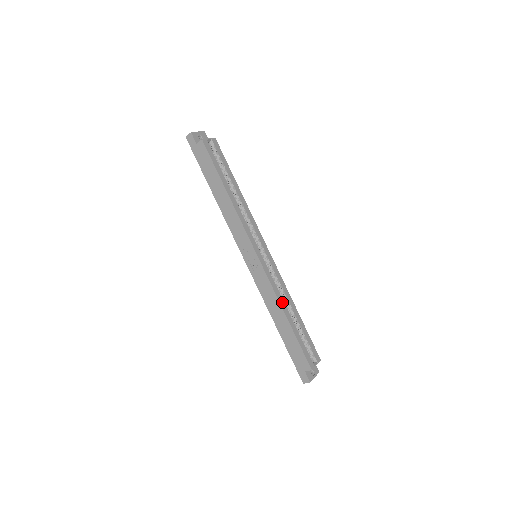
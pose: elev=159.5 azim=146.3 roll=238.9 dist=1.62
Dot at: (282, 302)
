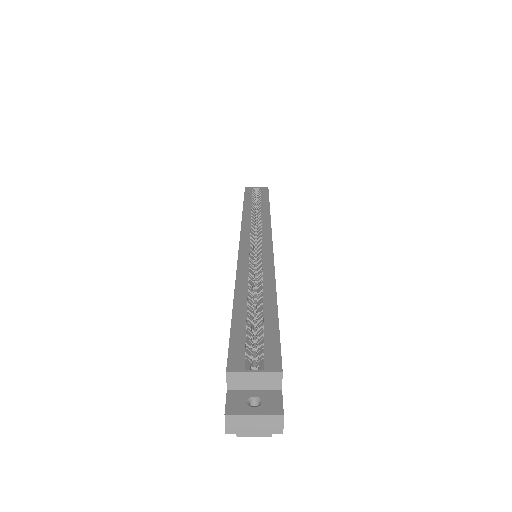
Dot at: (243, 280)
